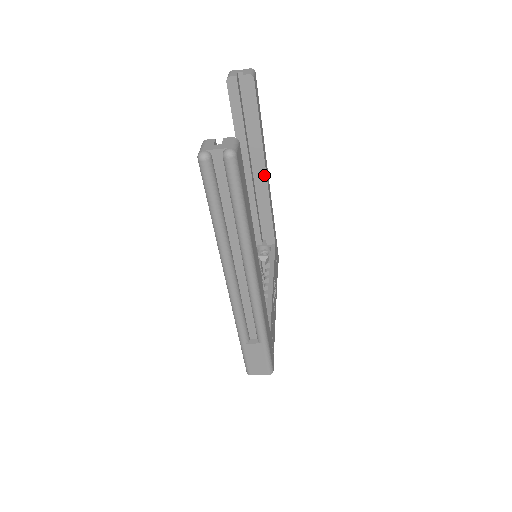
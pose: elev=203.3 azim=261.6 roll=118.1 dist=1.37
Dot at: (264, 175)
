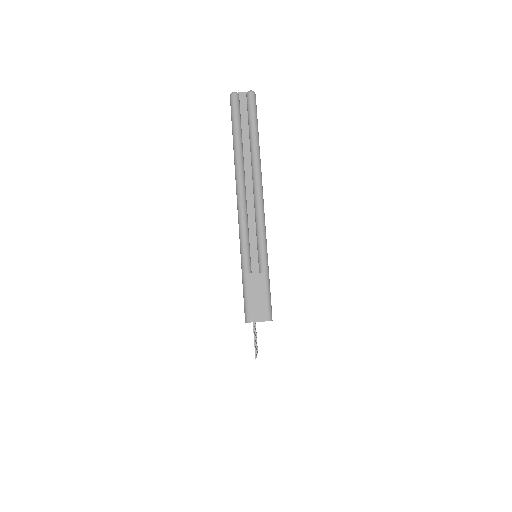
Dot at: occluded
